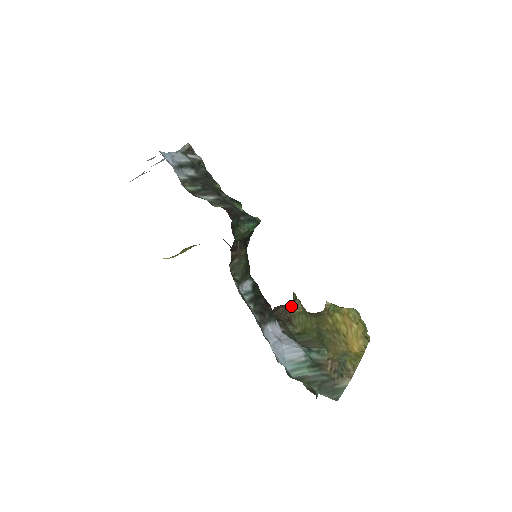
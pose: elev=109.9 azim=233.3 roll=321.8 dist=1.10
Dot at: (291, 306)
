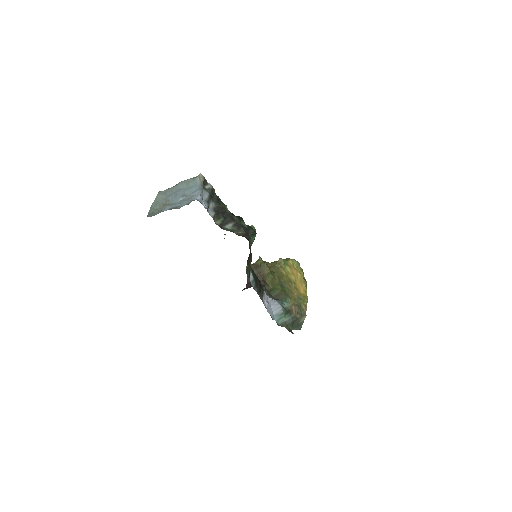
Dot at: (262, 269)
